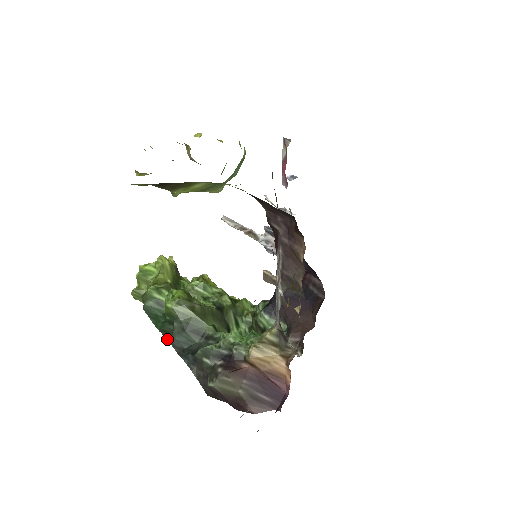
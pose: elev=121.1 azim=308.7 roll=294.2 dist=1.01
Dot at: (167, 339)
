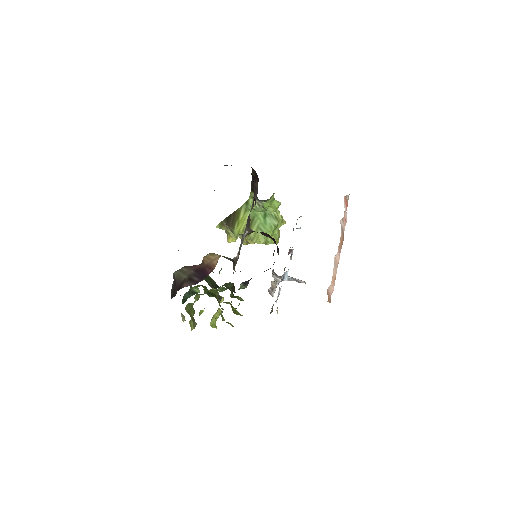
Dot at: occluded
